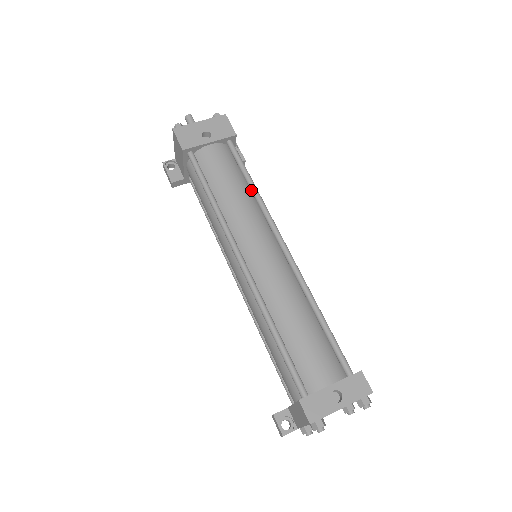
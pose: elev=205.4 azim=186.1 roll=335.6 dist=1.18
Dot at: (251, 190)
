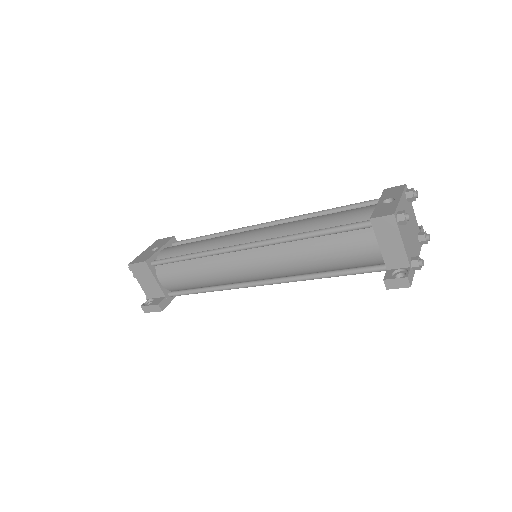
Dot at: (212, 237)
